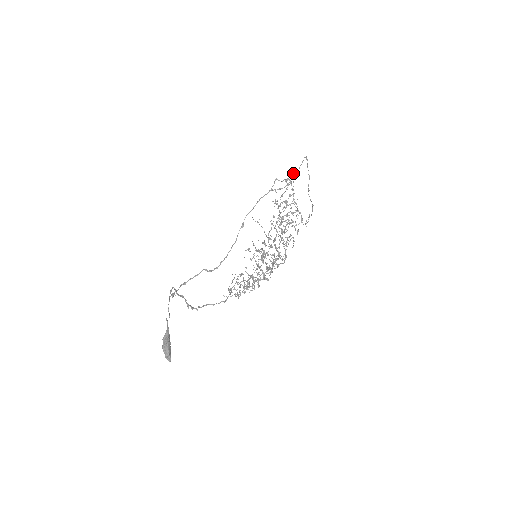
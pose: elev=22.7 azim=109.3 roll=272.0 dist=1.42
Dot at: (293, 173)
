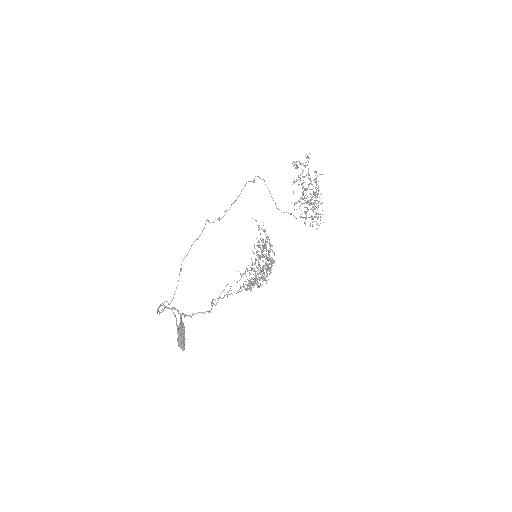
Dot at: (225, 211)
